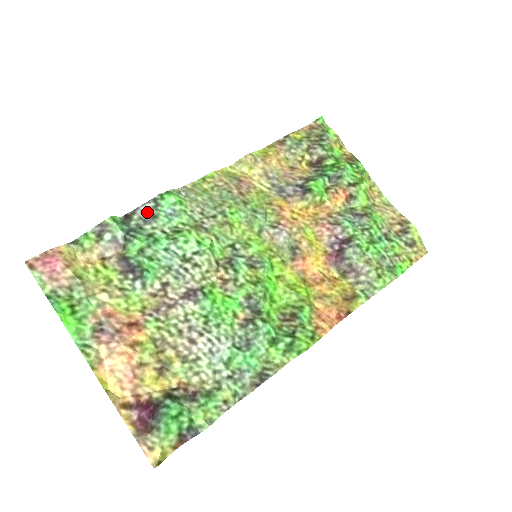
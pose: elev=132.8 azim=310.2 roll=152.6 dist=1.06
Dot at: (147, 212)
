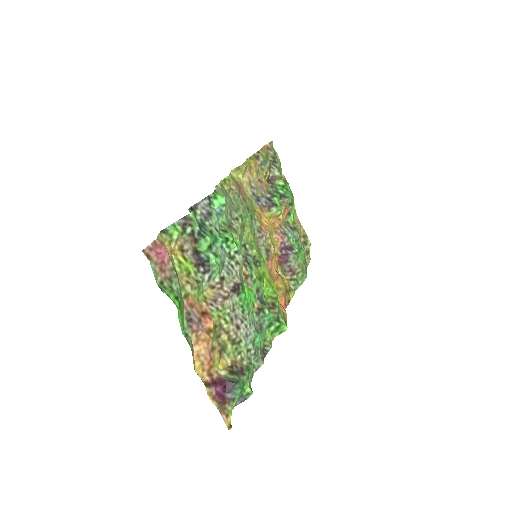
Dot at: (205, 208)
